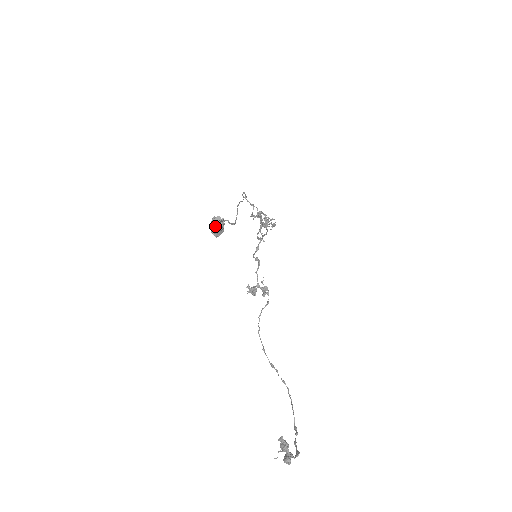
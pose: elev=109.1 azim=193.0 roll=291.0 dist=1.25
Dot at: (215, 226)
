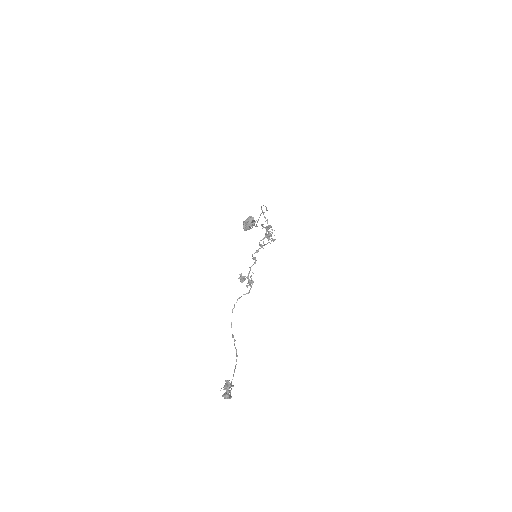
Dot at: (249, 223)
